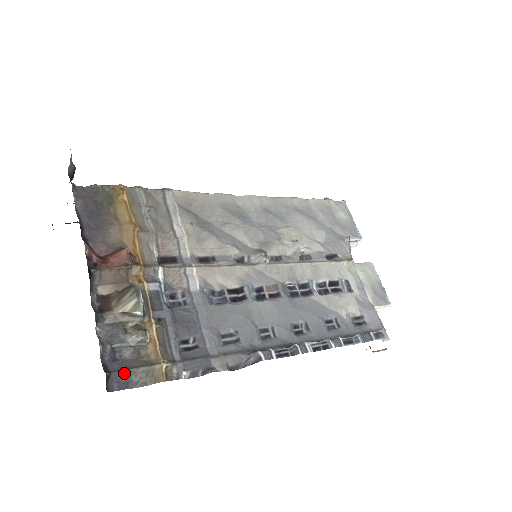
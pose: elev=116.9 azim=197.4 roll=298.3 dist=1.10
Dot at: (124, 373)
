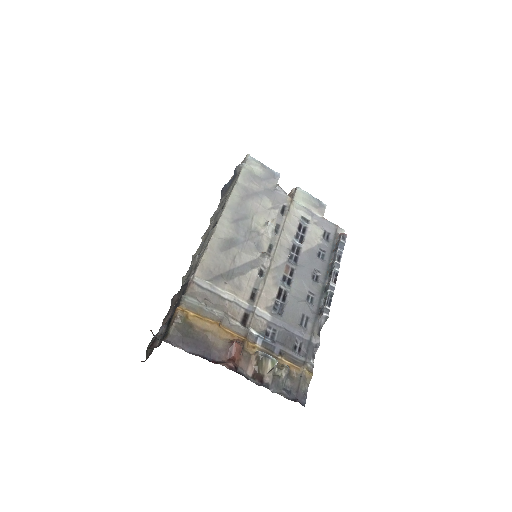
Dot at: (299, 392)
